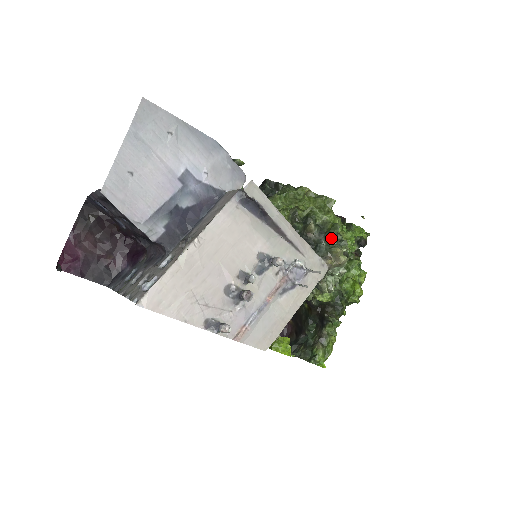
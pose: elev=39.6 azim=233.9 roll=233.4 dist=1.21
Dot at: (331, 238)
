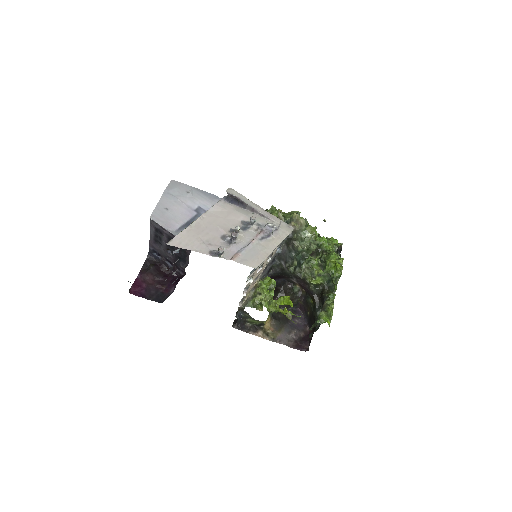
Dot at: occluded
